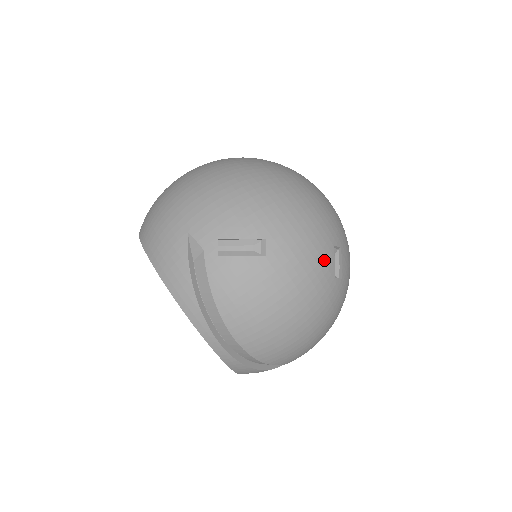
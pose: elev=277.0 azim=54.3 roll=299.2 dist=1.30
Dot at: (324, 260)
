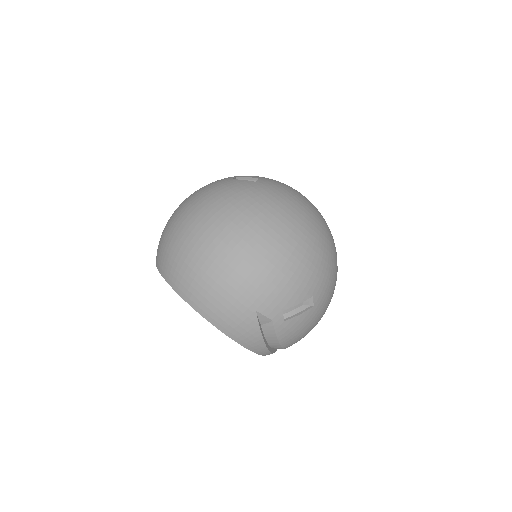
Dot at: (336, 279)
